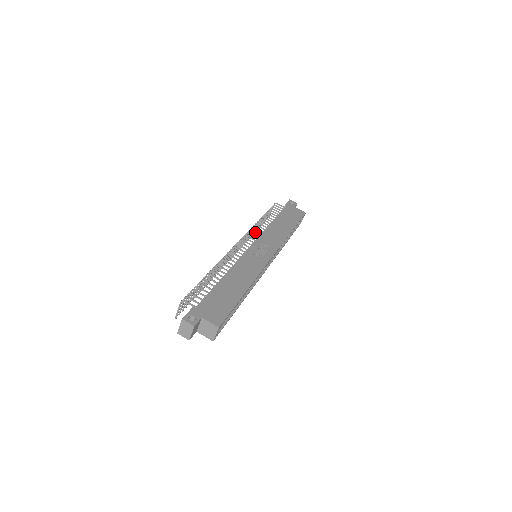
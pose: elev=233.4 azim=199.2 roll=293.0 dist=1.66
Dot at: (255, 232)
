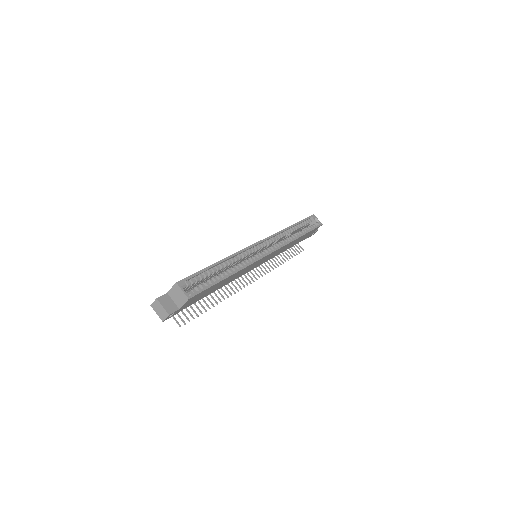
Dot at: occluded
